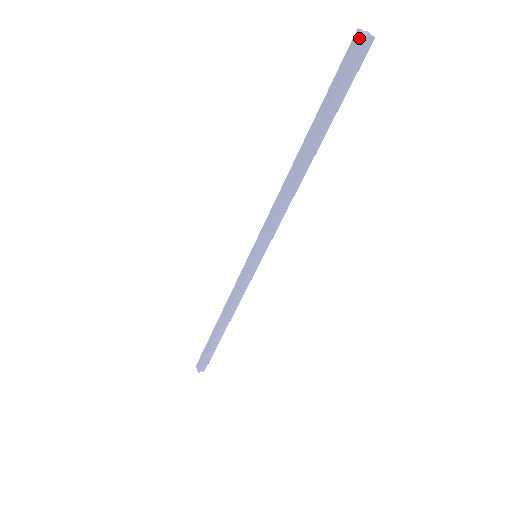
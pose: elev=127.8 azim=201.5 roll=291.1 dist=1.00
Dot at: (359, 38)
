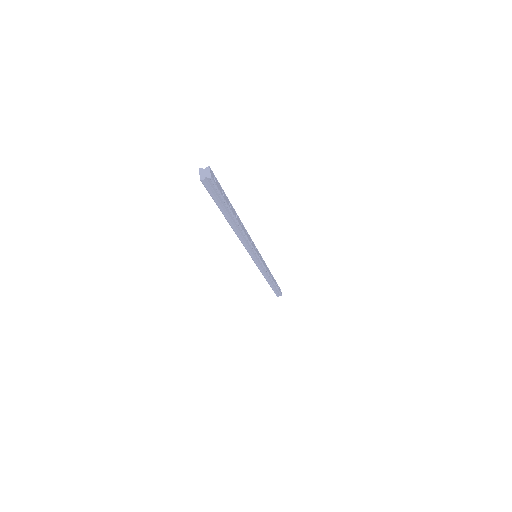
Dot at: (201, 178)
